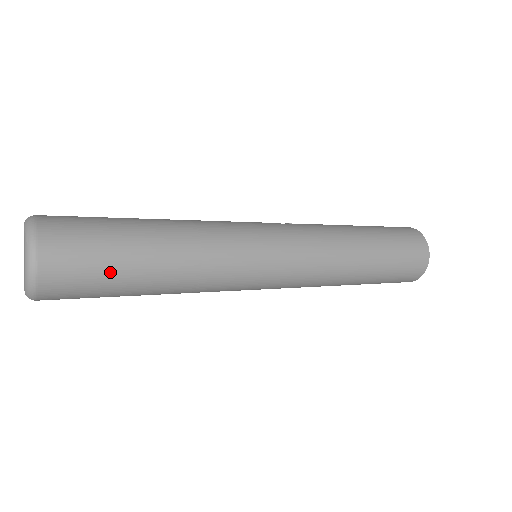
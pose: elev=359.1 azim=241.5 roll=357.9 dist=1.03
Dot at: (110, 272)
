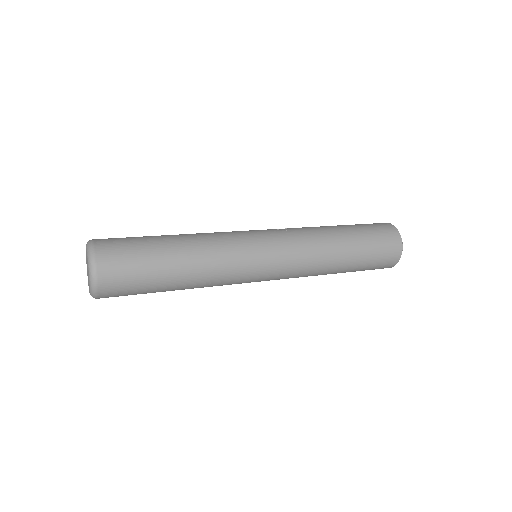
Dot at: (146, 284)
